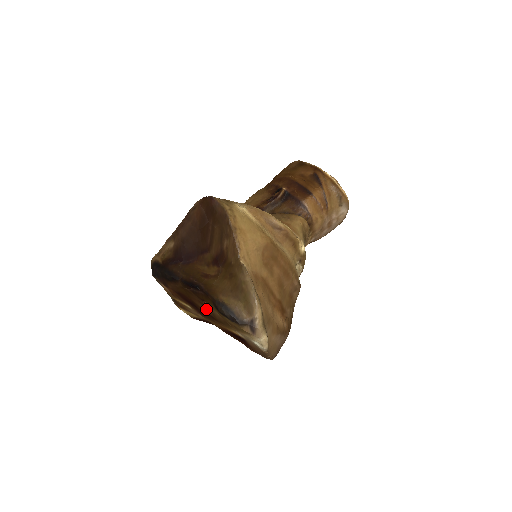
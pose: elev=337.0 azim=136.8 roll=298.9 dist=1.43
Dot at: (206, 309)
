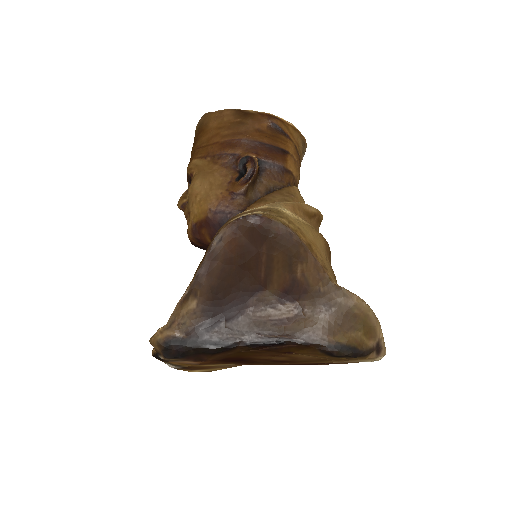
Dot at: (279, 358)
